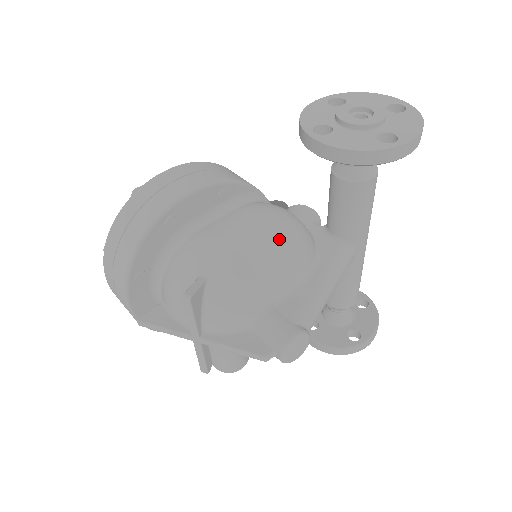
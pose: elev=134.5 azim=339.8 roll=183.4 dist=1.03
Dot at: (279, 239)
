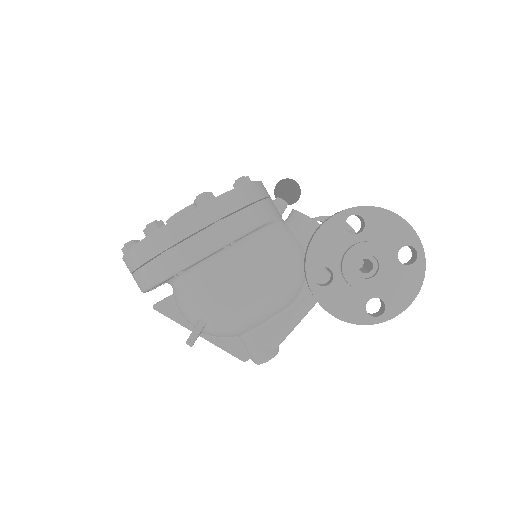
Dot at: (271, 295)
